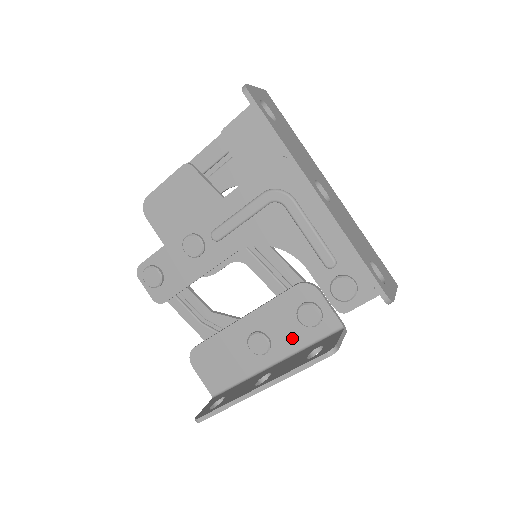
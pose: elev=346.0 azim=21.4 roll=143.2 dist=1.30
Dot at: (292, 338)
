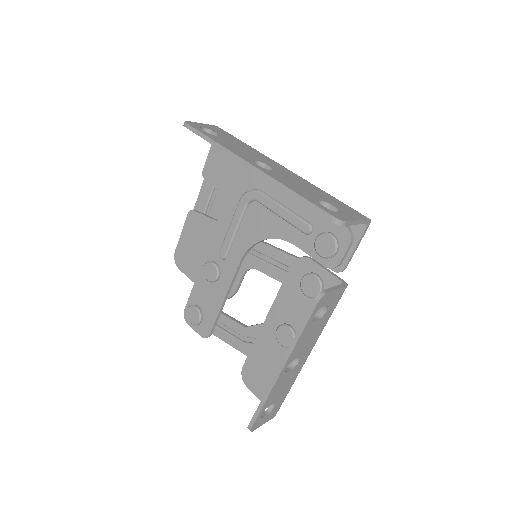
Dot at: occluded
